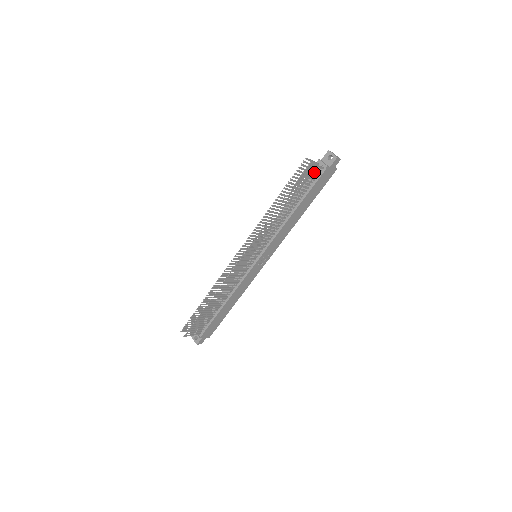
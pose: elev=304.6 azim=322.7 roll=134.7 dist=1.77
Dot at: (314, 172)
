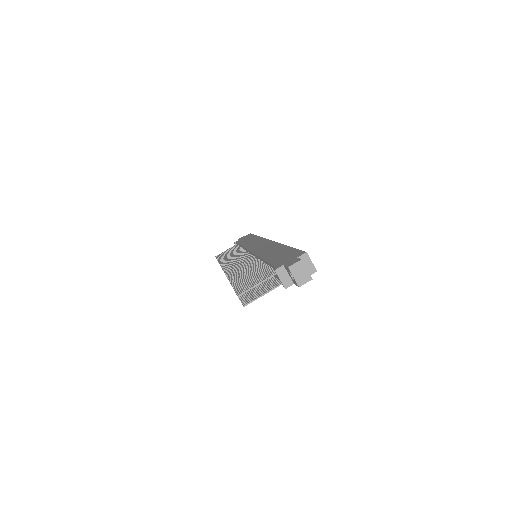
Dot at: (266, 289)
